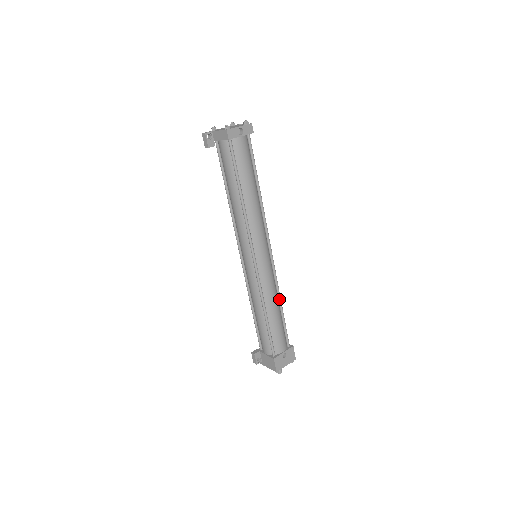
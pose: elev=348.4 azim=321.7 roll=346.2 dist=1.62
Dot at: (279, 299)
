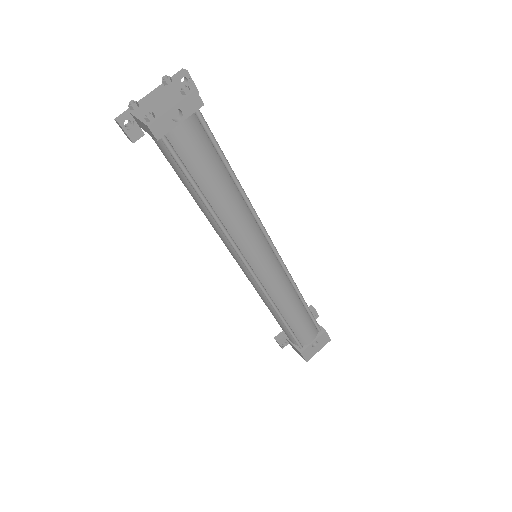
Dot at: (298, 295)
